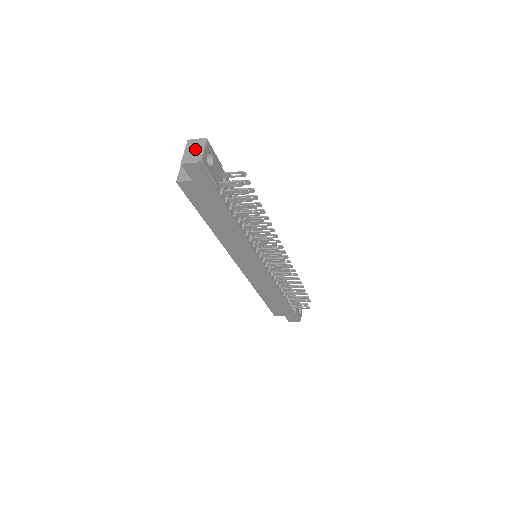
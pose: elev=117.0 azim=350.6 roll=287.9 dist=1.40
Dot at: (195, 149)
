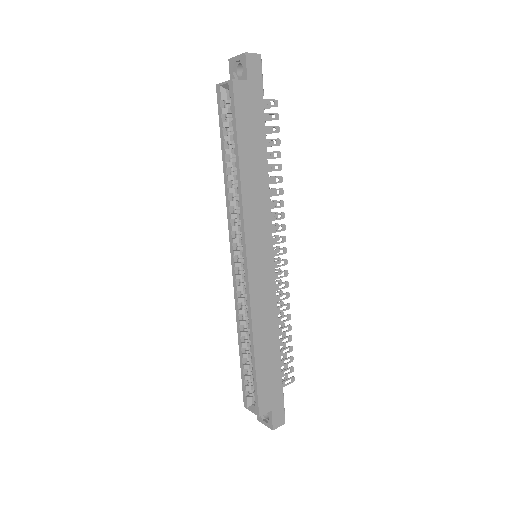
Dot at: occluded
